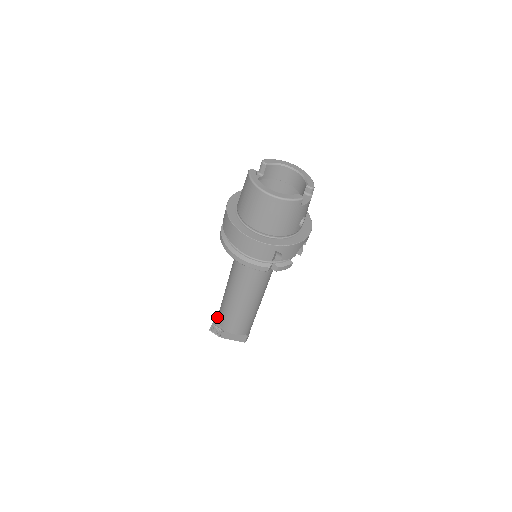
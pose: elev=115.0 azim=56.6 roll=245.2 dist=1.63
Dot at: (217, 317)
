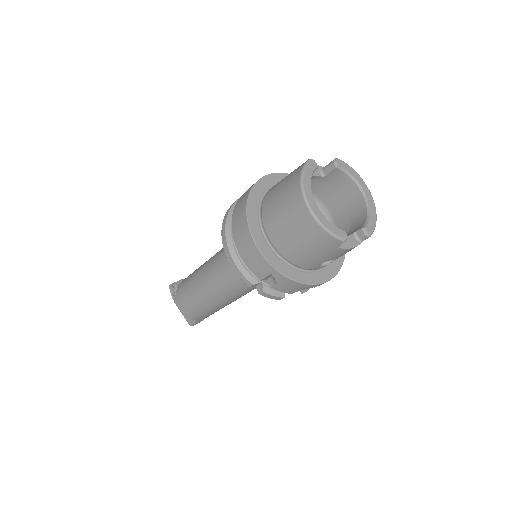
Dot at: occluded
